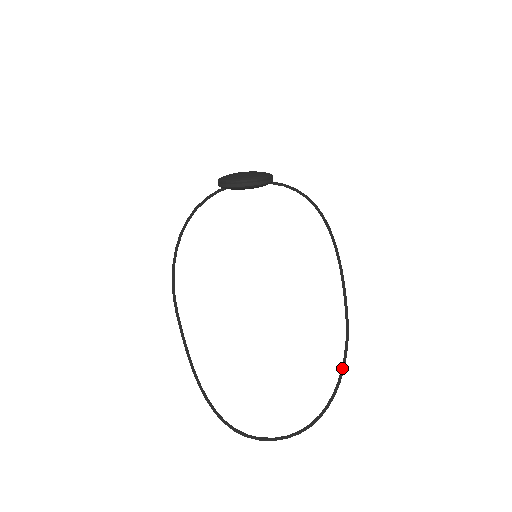
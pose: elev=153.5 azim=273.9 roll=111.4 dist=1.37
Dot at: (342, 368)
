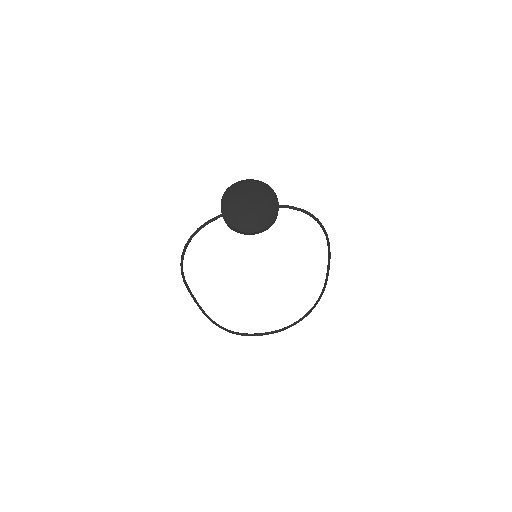
Dot at: (315, 306)
